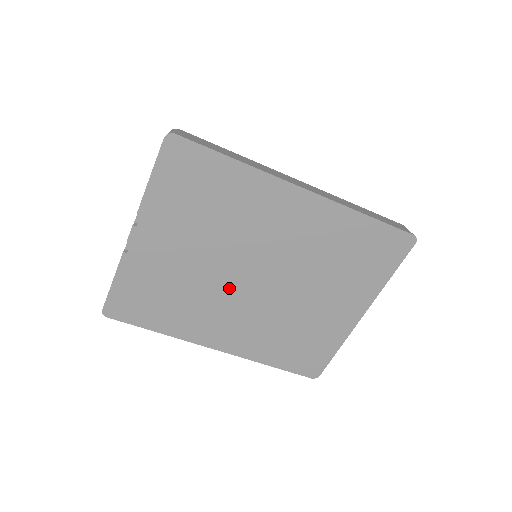
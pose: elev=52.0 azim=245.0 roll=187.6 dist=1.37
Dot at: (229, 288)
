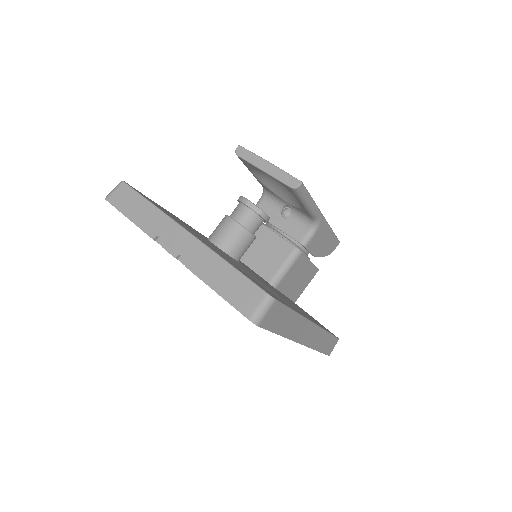
Dot at: occluded
